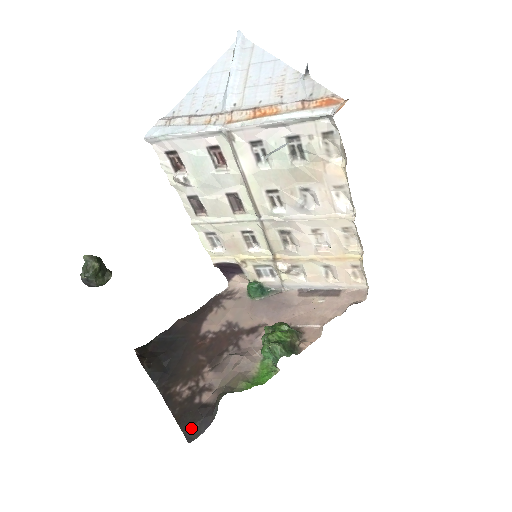
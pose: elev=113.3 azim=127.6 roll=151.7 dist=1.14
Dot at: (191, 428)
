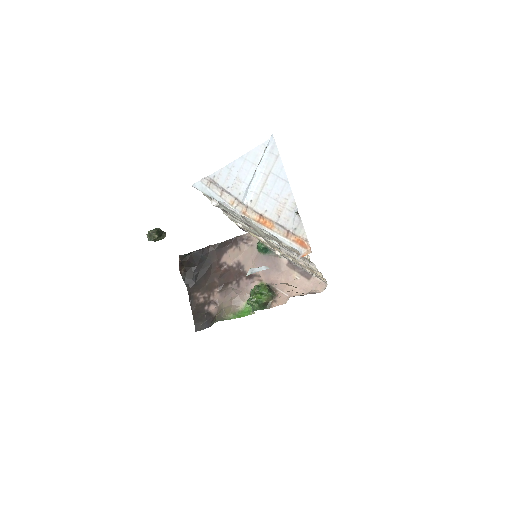
Dot at: (199, 323)
